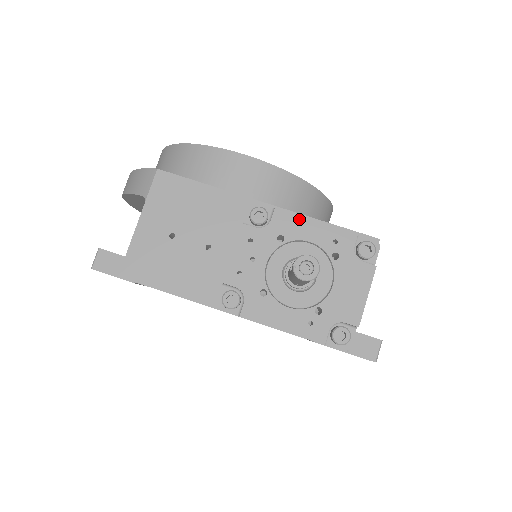
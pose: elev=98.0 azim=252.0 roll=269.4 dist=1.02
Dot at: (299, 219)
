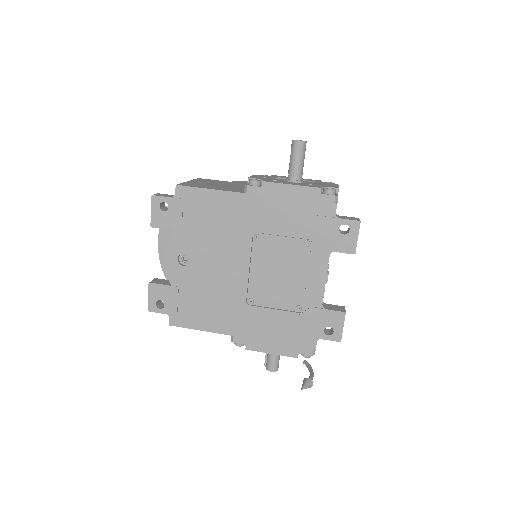
Dot at: (287, 177)
